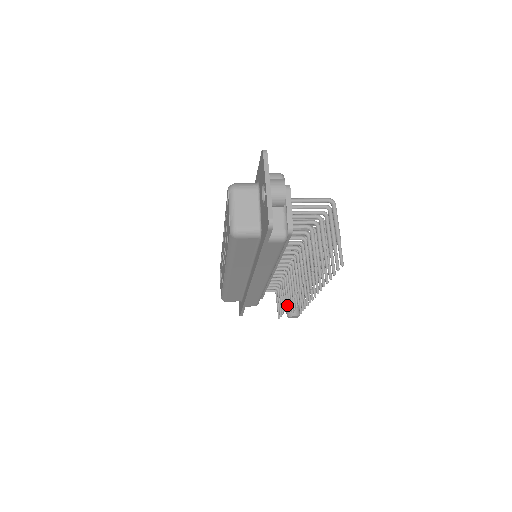
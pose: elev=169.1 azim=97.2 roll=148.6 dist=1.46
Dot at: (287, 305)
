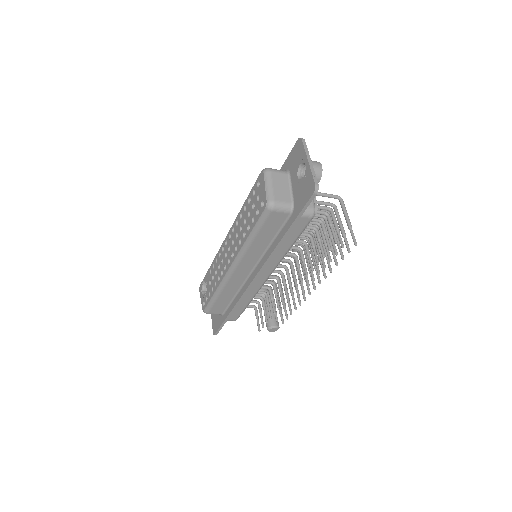
Dot at: (278, 308)
